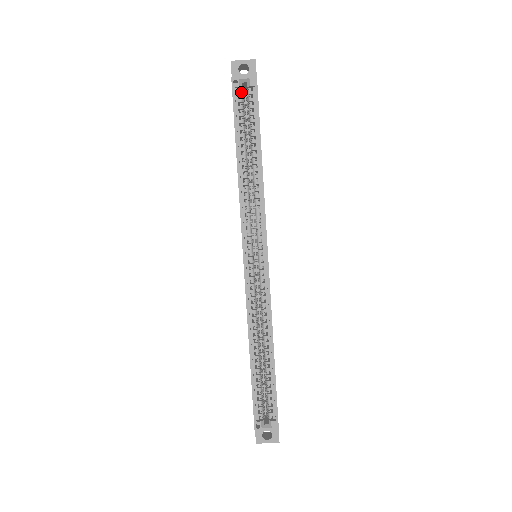
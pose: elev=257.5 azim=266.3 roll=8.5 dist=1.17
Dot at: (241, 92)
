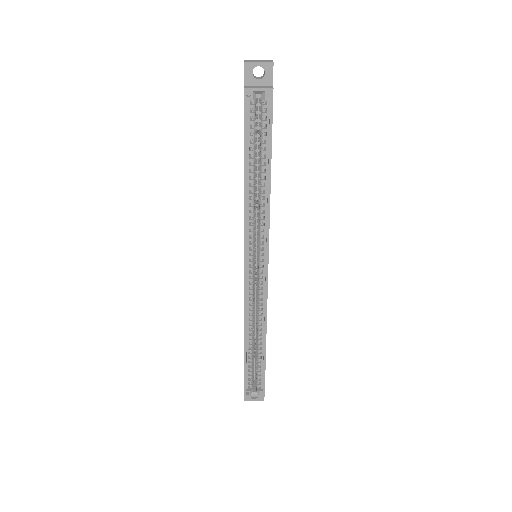
Dot at: (254, 105)
